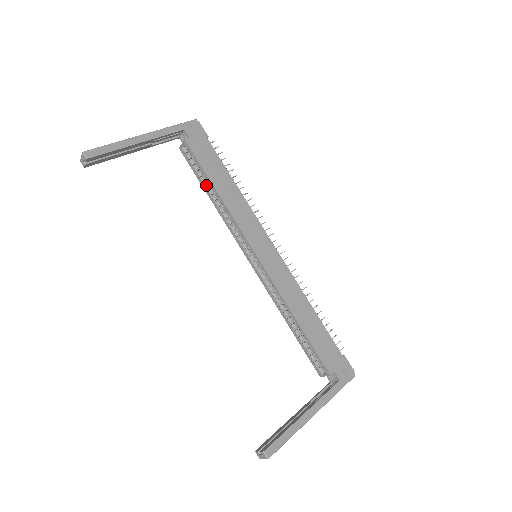
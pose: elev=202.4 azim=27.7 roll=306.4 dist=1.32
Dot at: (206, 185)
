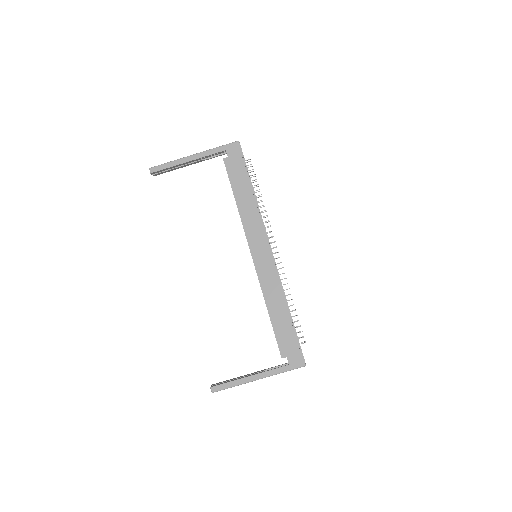
Dot at: occluded
